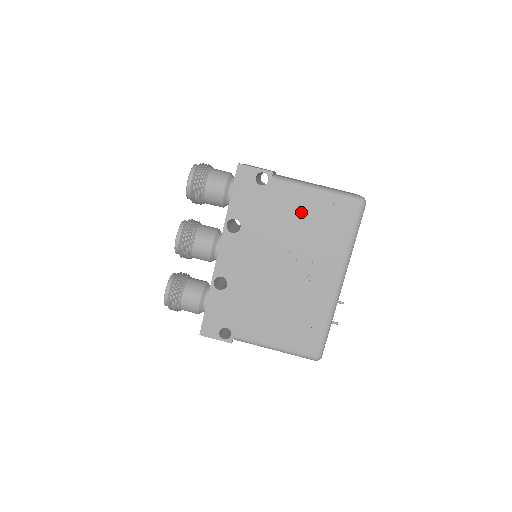
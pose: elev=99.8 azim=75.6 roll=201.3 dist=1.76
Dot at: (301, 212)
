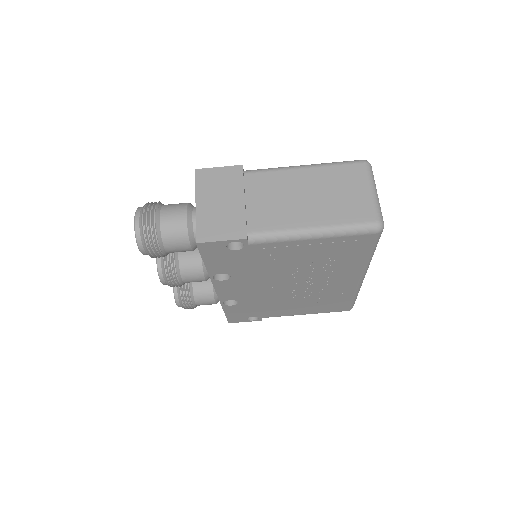
Dot at: (299, 254)
